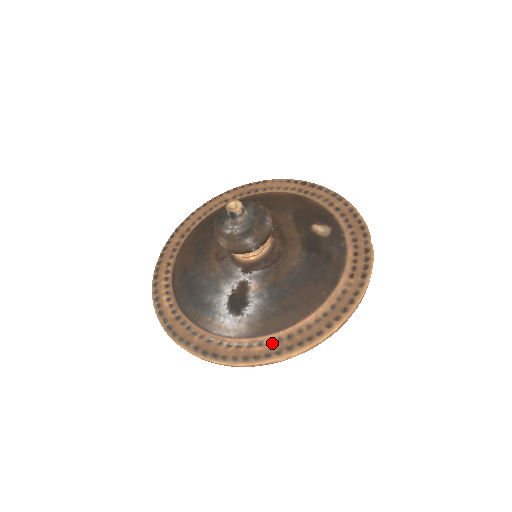
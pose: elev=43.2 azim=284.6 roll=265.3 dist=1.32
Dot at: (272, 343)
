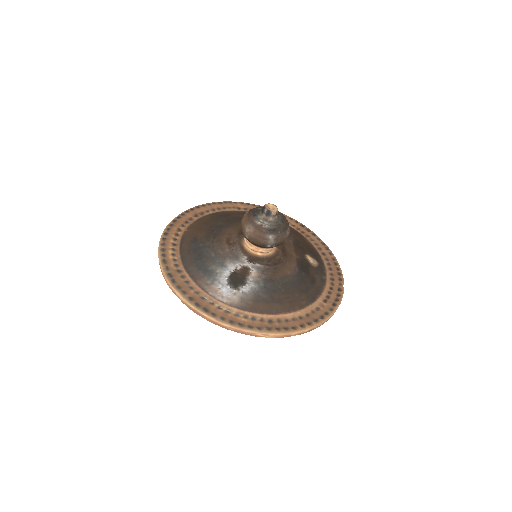
Dot at: (255, 320)
